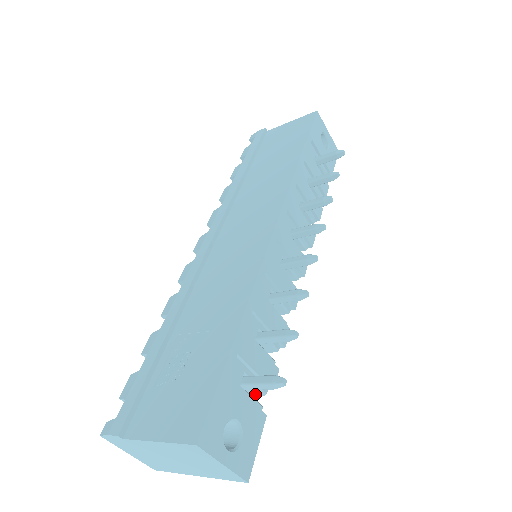
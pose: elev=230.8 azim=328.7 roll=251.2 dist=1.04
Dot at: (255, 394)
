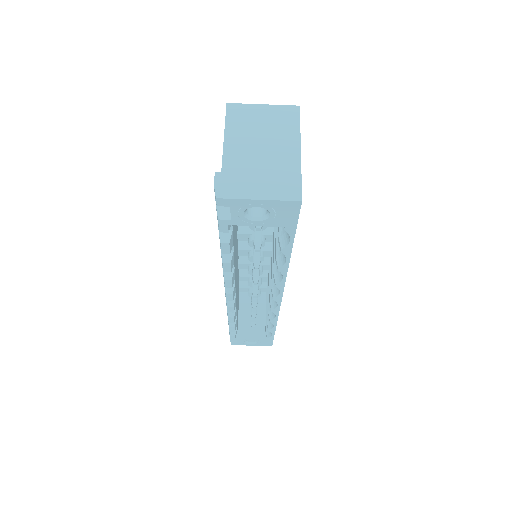
Dot at: occluded
